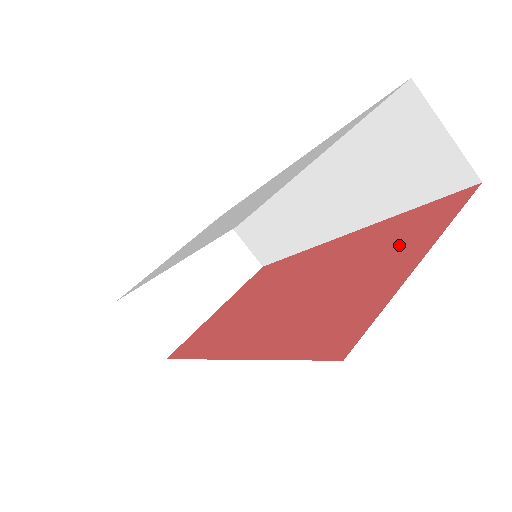
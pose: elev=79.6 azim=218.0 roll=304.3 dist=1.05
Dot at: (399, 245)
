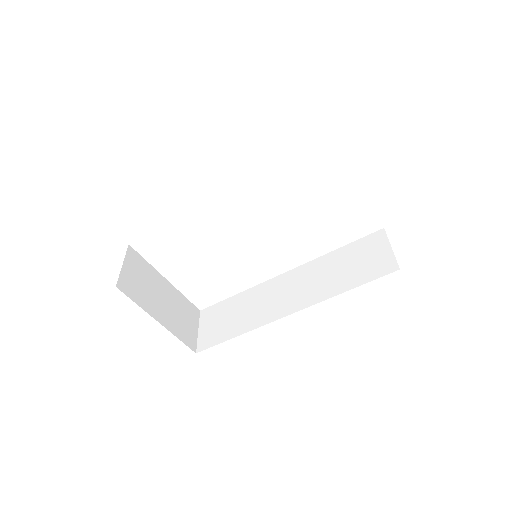
Dot at: occluded
